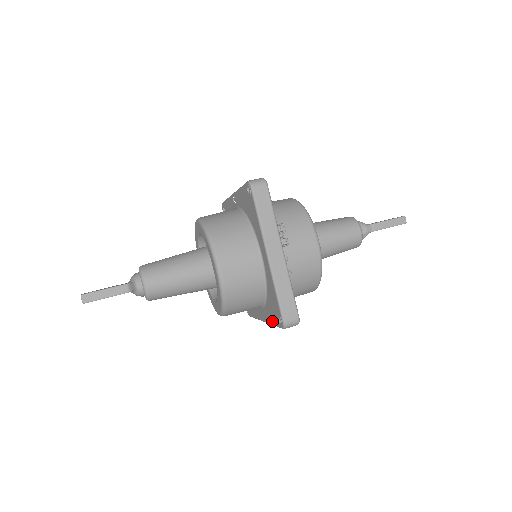
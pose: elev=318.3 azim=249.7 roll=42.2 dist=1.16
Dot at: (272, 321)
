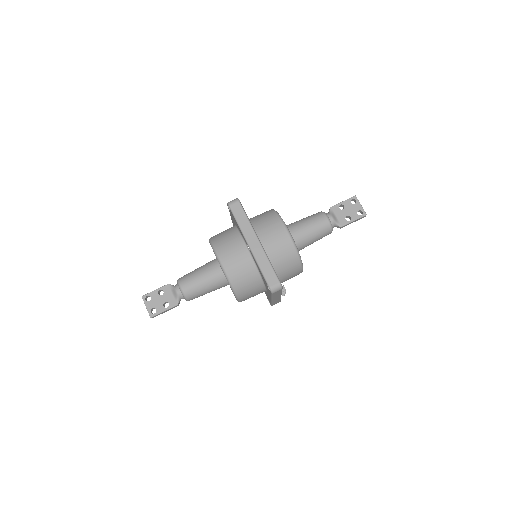
Dot at: occluded
